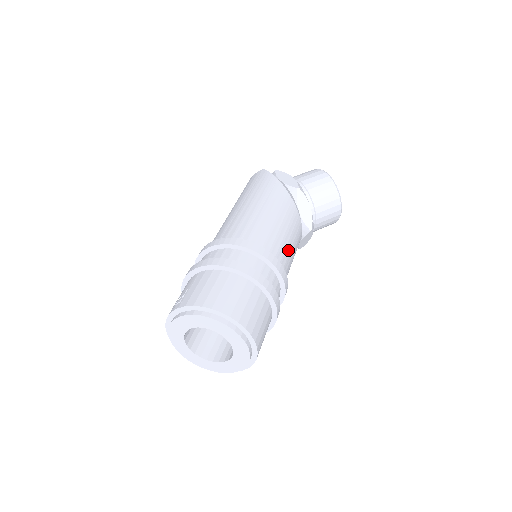
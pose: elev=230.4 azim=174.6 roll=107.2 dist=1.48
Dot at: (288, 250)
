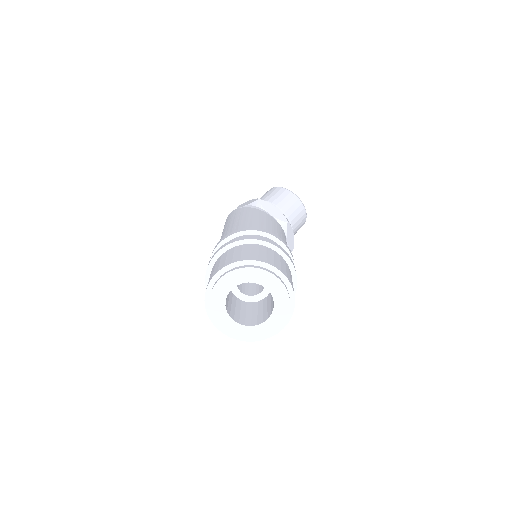
Dot at: (275, 232)
